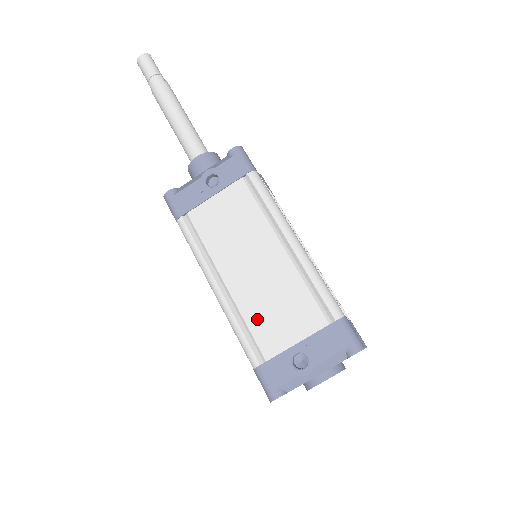
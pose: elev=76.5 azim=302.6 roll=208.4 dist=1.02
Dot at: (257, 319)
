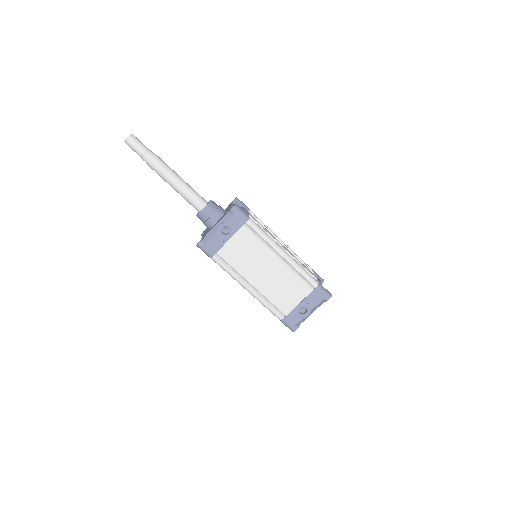
Dot at: (276, 298)
